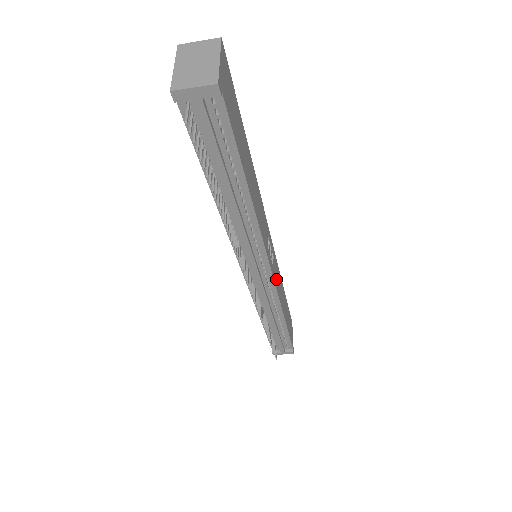
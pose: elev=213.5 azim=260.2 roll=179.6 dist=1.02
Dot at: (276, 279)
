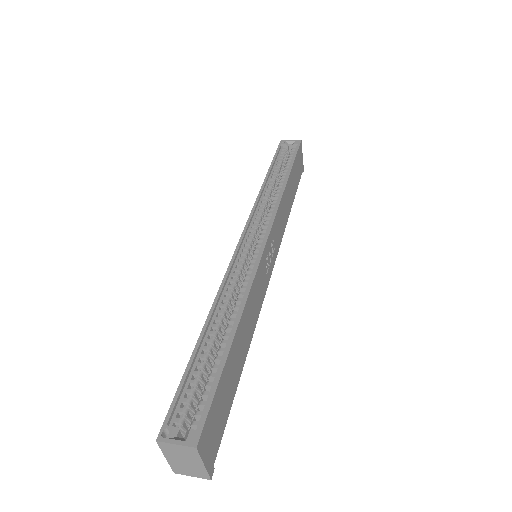
Dot at: (278, 238)
